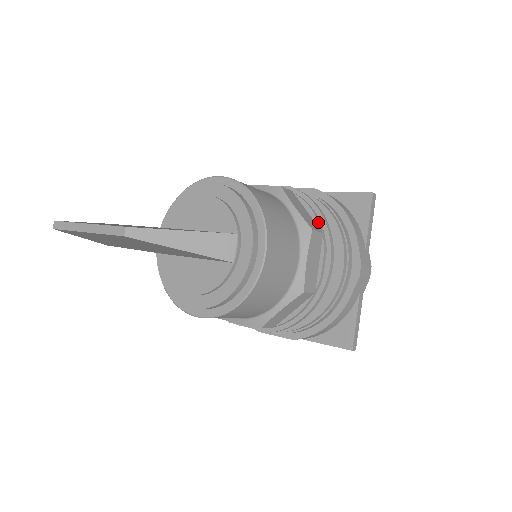
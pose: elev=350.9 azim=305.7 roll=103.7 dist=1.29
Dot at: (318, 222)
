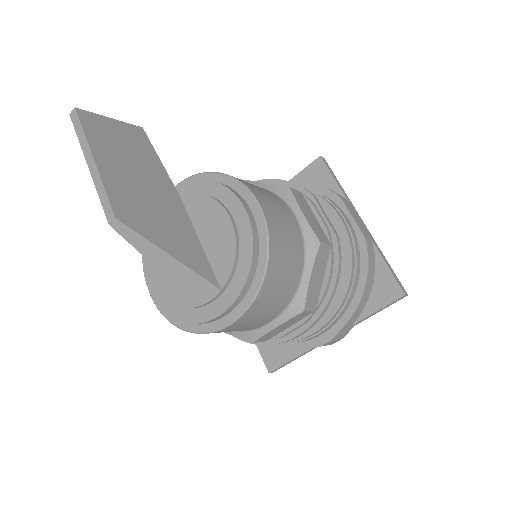
Dot at: (322, 297)
